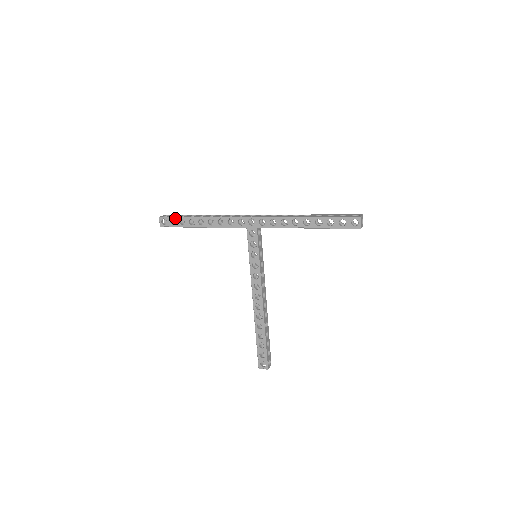
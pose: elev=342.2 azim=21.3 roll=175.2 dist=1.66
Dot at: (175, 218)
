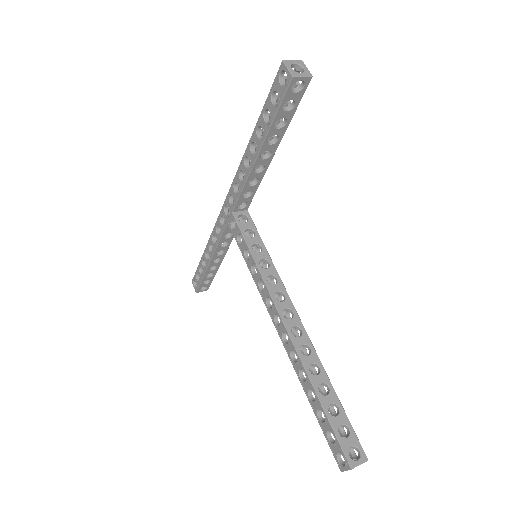
Dot at: (197, 271)
